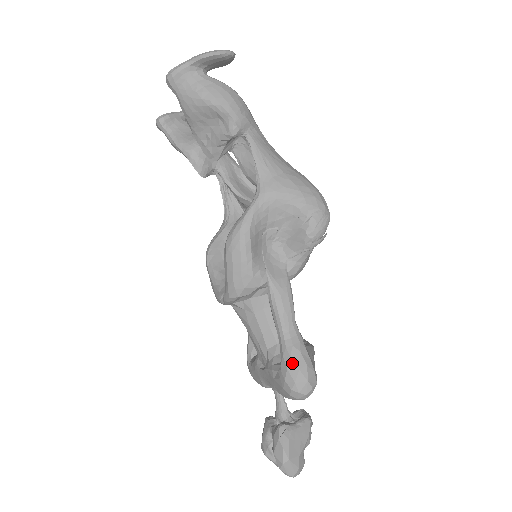
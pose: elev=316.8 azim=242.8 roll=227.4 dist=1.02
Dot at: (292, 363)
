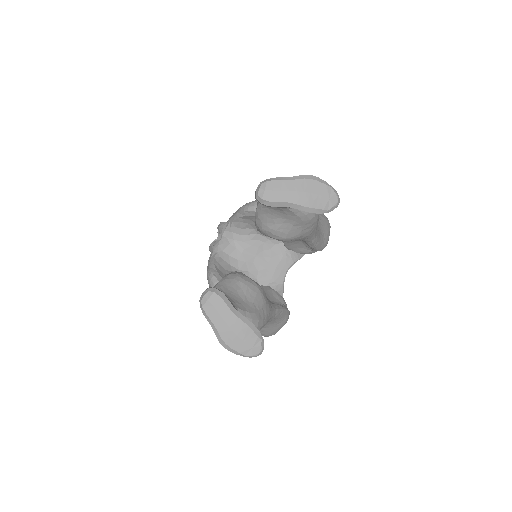
Dot at: occluded
